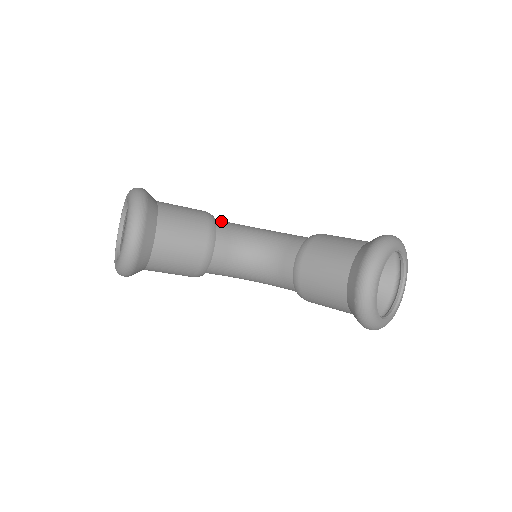
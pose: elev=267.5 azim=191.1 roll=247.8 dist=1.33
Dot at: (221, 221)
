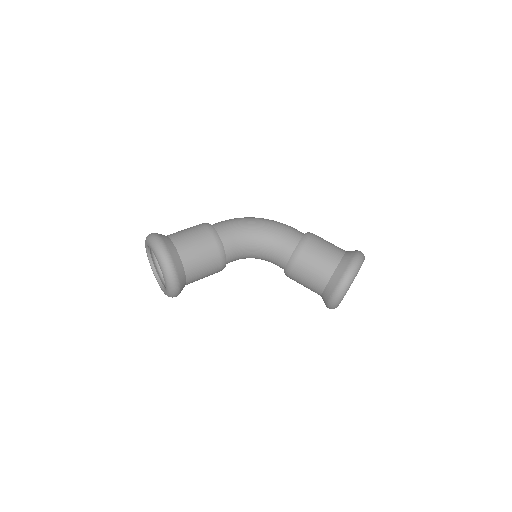
Dot at: (226, 235)
